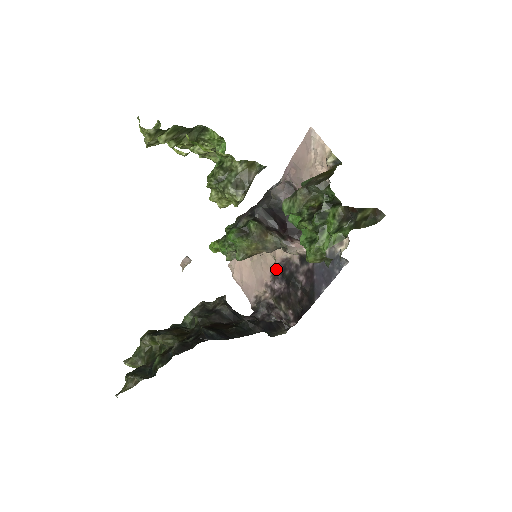
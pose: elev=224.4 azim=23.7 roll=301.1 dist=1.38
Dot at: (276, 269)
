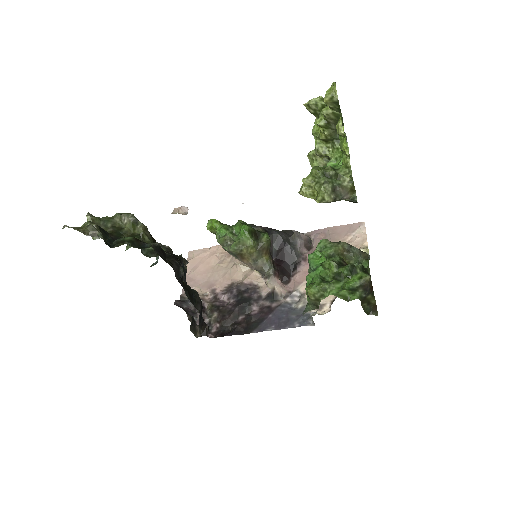
Dot at: (237, 286)
